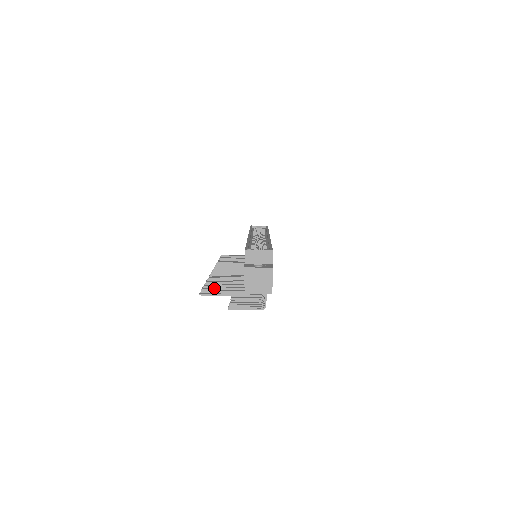
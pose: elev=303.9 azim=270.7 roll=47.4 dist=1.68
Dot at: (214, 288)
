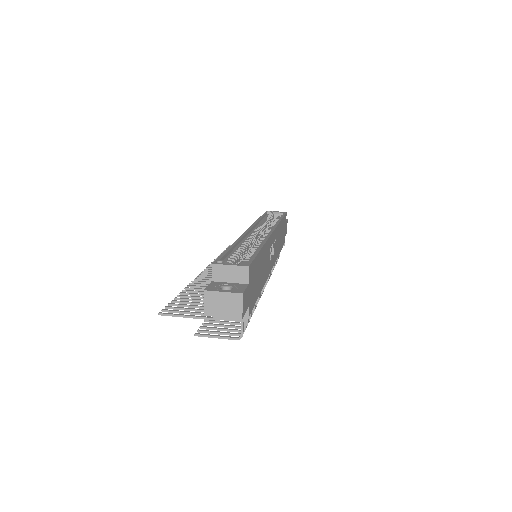
Dot at: (185, 303)
